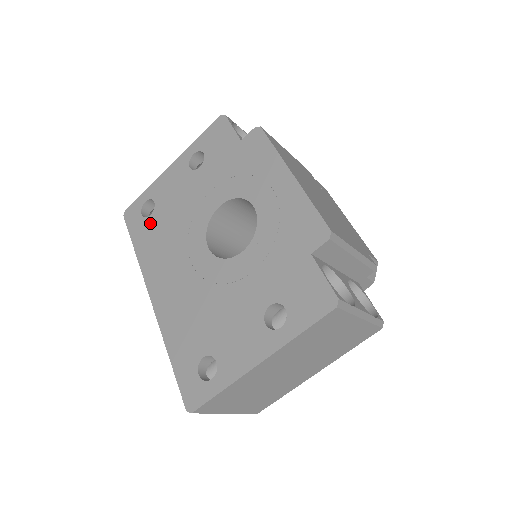
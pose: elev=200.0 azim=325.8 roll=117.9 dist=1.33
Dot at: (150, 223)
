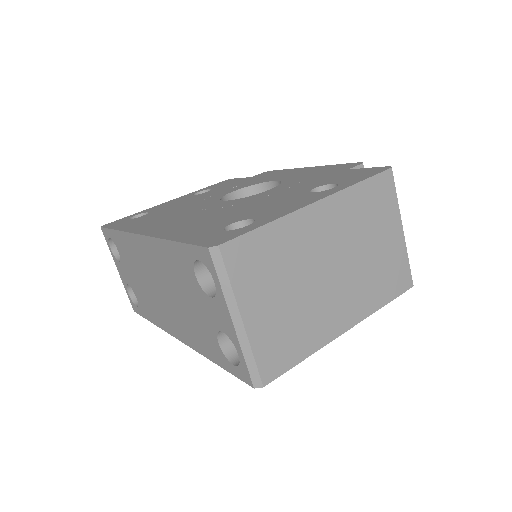
Dot at: (141, 217)
